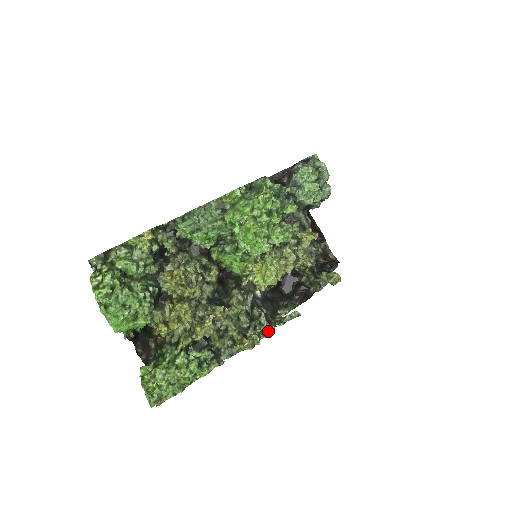
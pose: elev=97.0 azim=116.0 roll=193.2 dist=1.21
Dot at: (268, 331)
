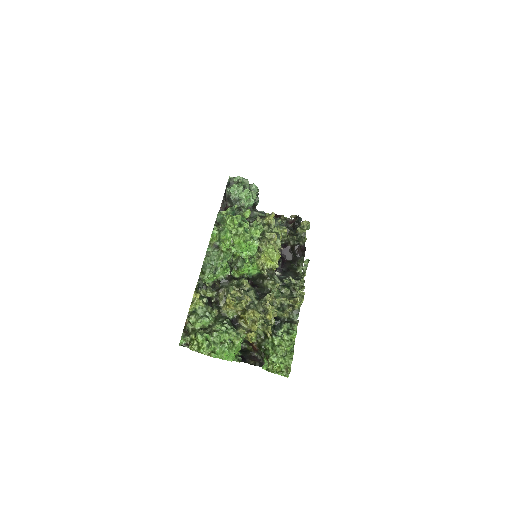
Dot at: (302, 284)
